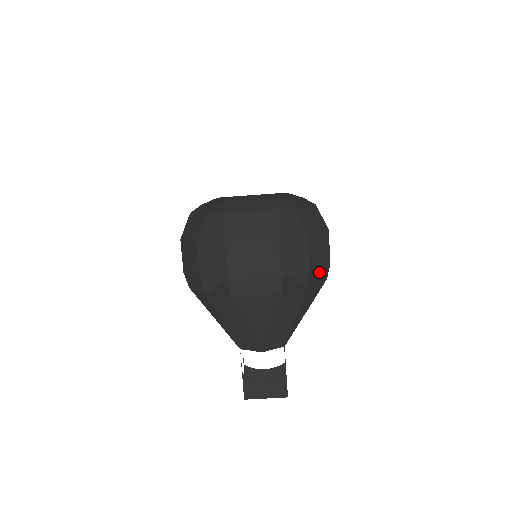
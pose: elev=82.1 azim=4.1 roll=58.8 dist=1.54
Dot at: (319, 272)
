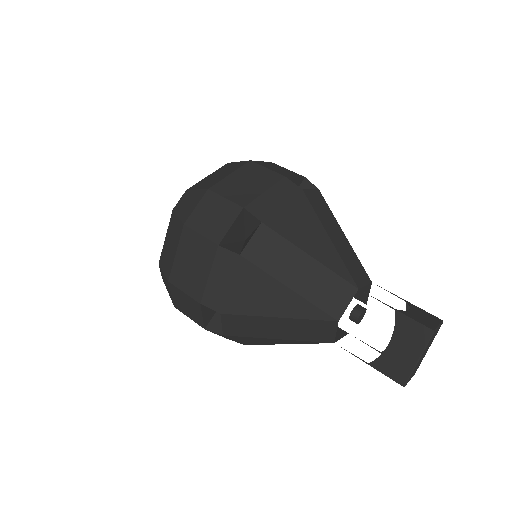
Dot at: (269, 196)
